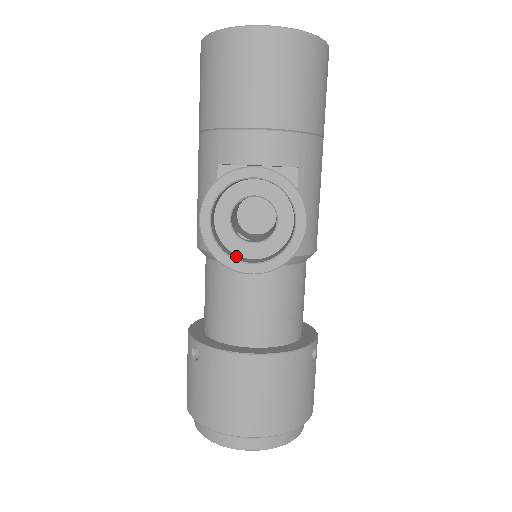
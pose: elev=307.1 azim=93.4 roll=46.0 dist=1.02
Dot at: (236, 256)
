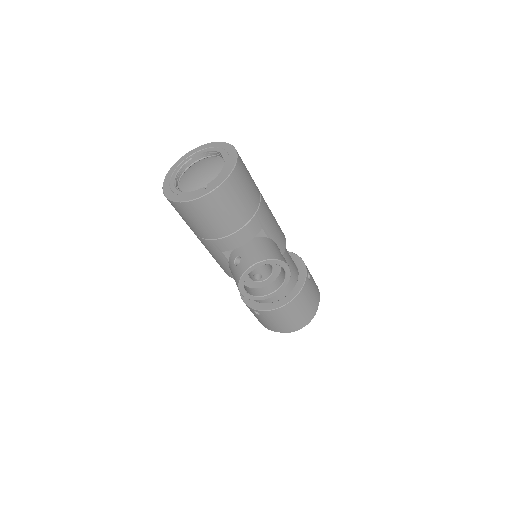
Dot at: (263, 290)
